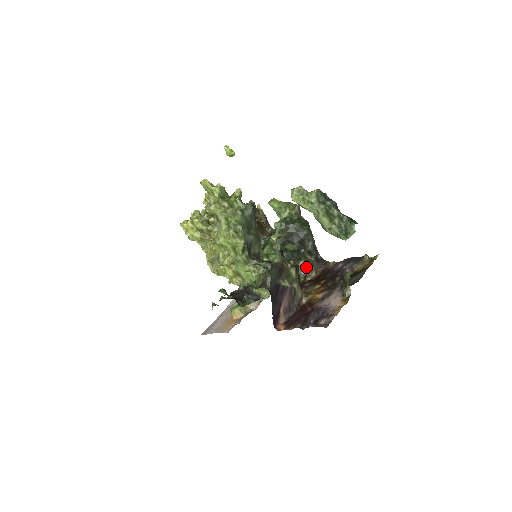
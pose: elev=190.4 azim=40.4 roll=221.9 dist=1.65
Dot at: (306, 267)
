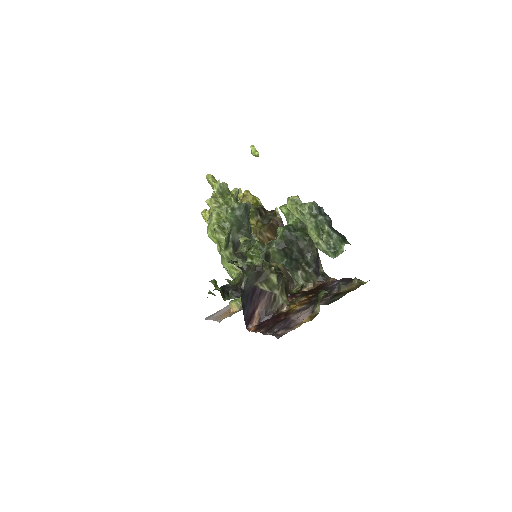
Dot at: (304, 277)
